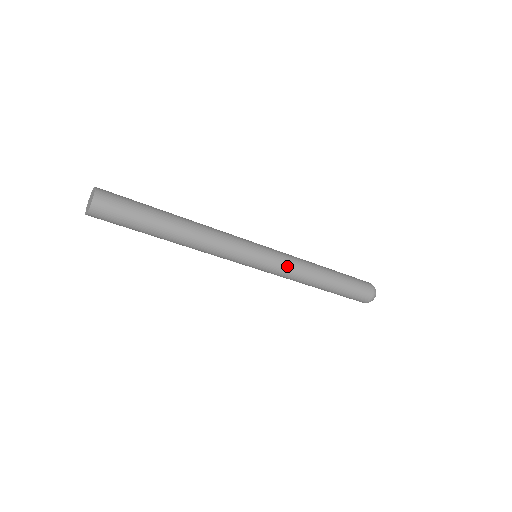
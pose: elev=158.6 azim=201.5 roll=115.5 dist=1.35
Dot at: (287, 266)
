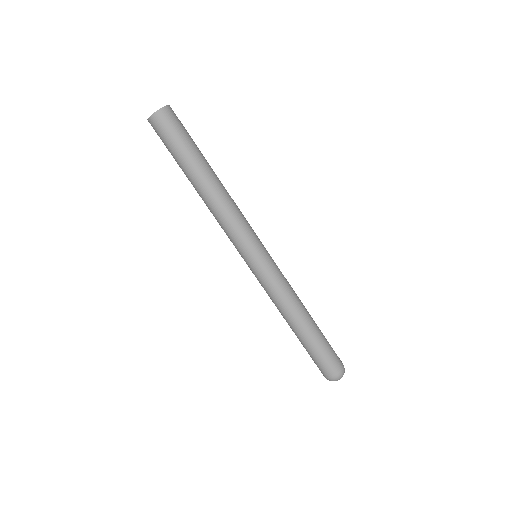
Dot at: (268, 287)
